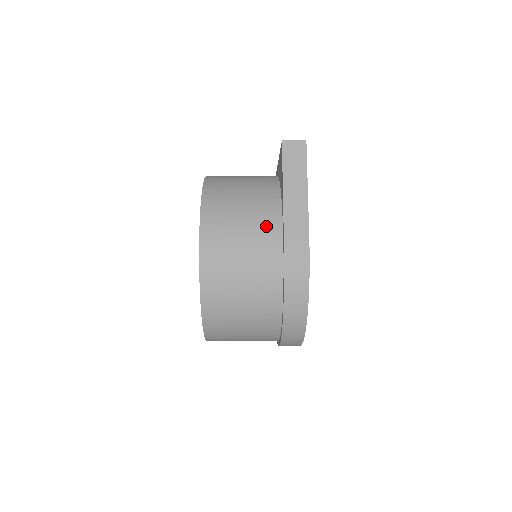
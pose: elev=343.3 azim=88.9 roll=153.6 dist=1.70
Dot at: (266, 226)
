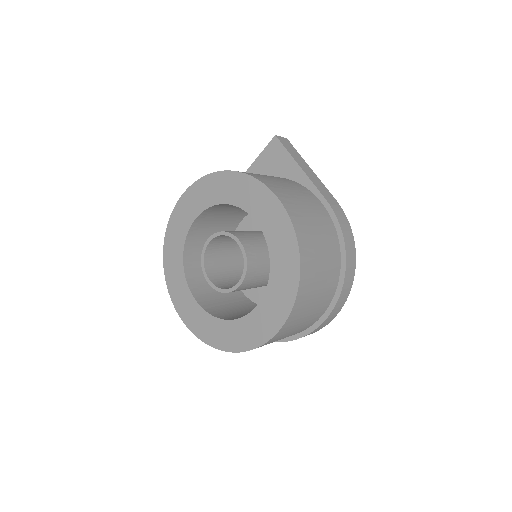
Dot at: (305, 192)
